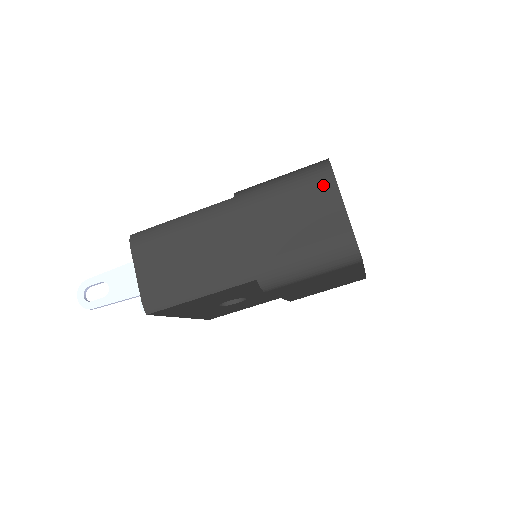
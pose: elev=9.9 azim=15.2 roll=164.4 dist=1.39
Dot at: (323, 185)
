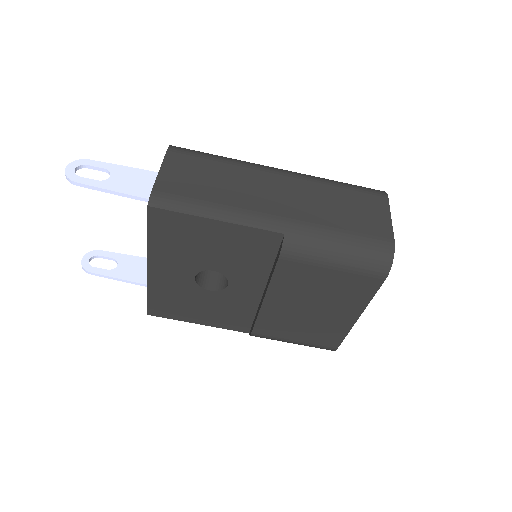
Dot at: (377, 199)
